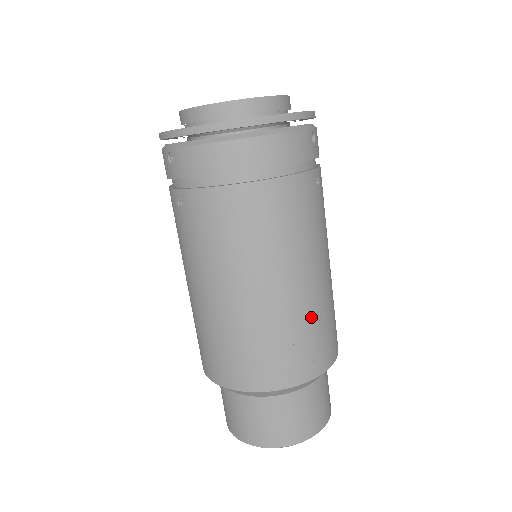
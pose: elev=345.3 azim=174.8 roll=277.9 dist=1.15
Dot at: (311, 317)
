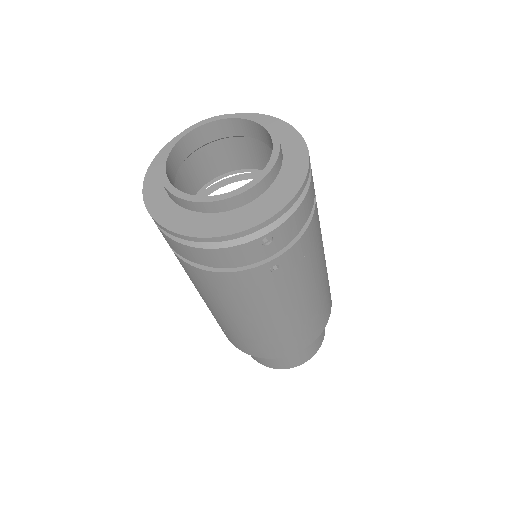
Dot at: (264, 337)
